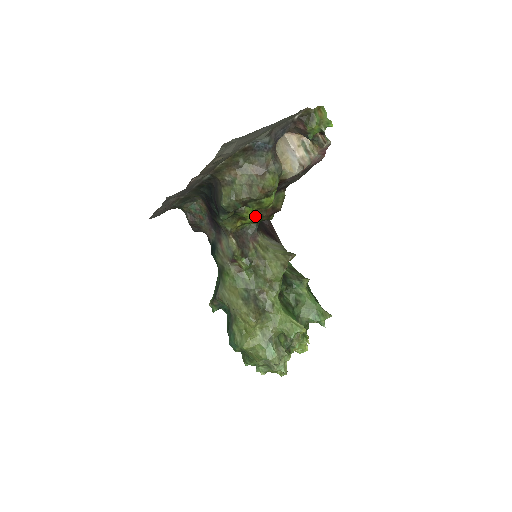
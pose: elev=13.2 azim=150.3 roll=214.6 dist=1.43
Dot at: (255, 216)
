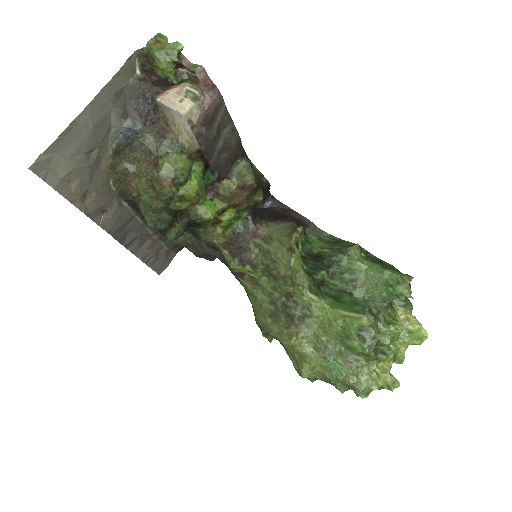
Dot at: (229, 210)
